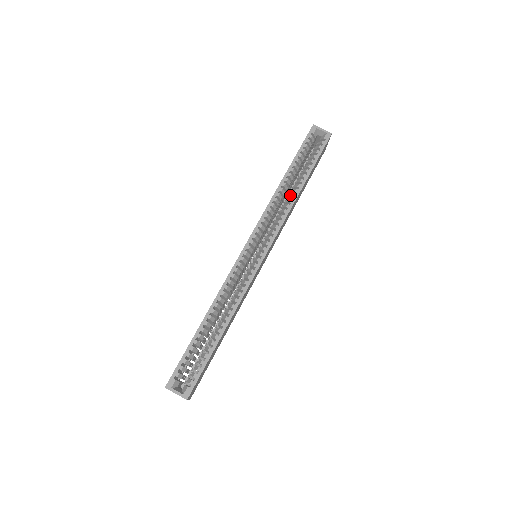
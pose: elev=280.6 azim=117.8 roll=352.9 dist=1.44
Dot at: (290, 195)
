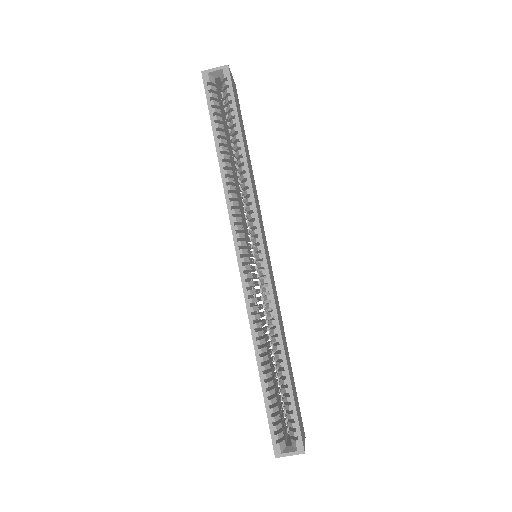
Dot at: (239, 170)
